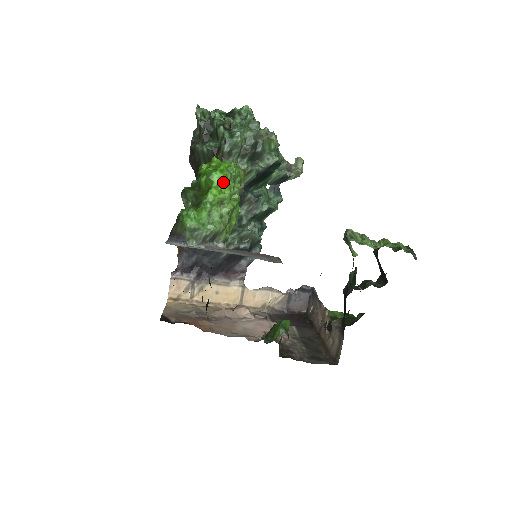
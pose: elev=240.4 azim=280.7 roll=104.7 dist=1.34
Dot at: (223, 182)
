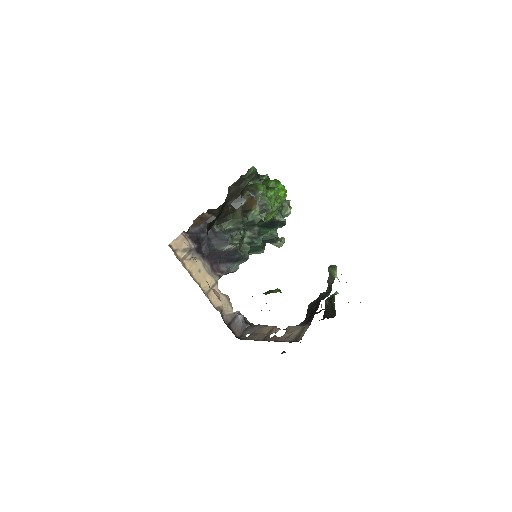
Dot at: (283, 191)
